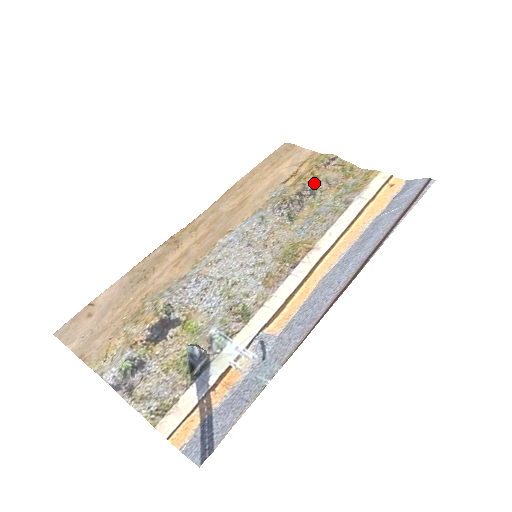
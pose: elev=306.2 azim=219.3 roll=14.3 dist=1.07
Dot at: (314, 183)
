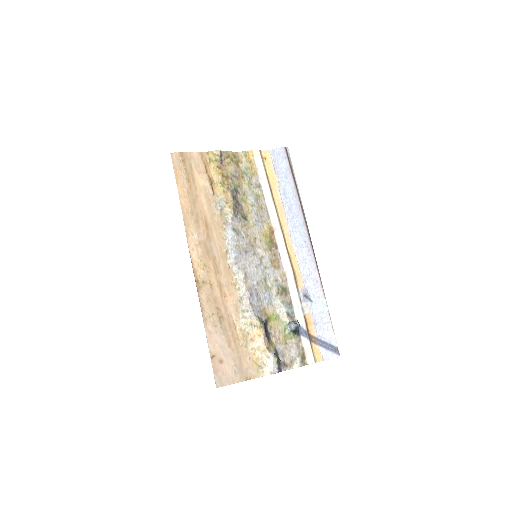
Dot at: (231, 183)
